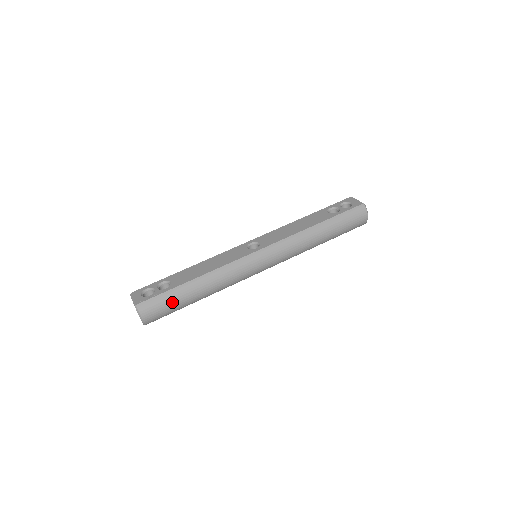
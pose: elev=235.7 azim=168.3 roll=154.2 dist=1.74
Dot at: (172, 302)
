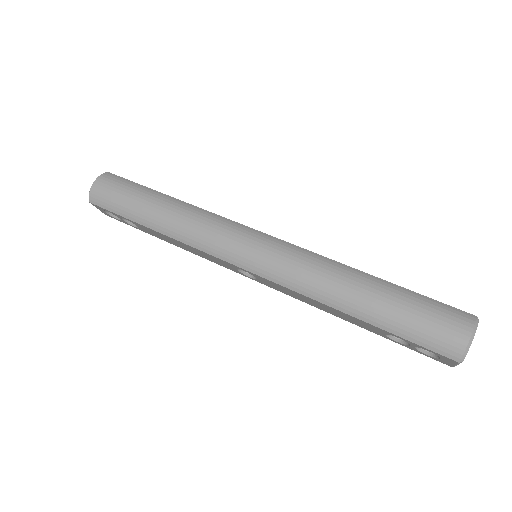
Dot at: (129, 193)
